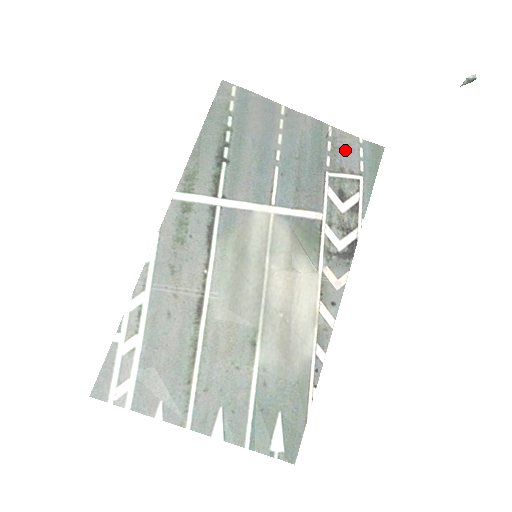
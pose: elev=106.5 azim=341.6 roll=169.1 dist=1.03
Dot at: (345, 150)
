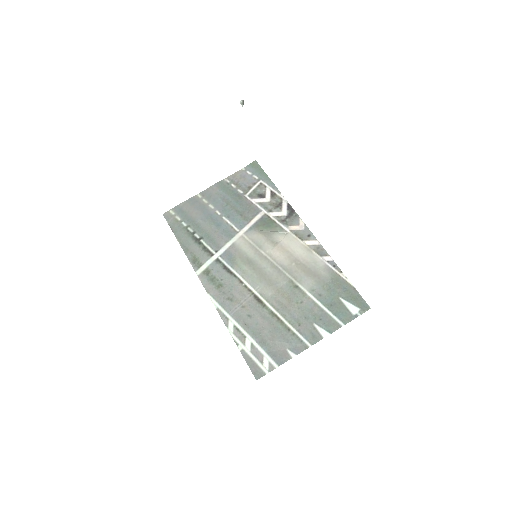
Dot at: (242, 180)
